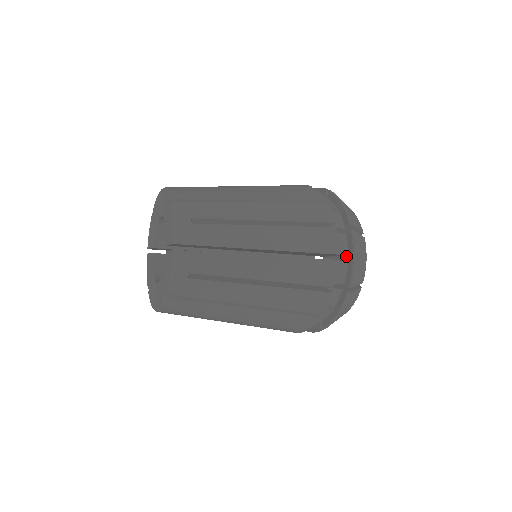
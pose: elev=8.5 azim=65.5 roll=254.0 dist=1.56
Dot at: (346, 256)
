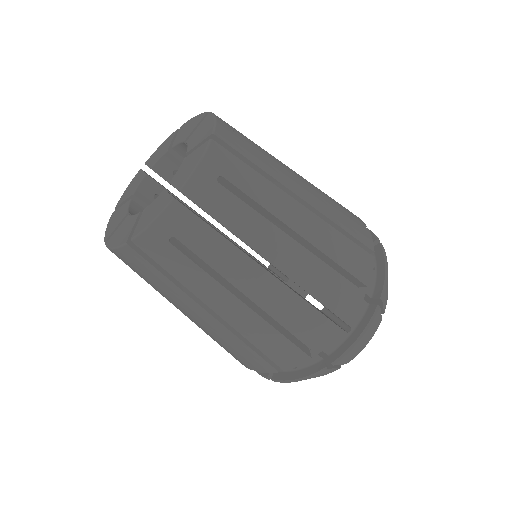
Dot at: (352, 328)
